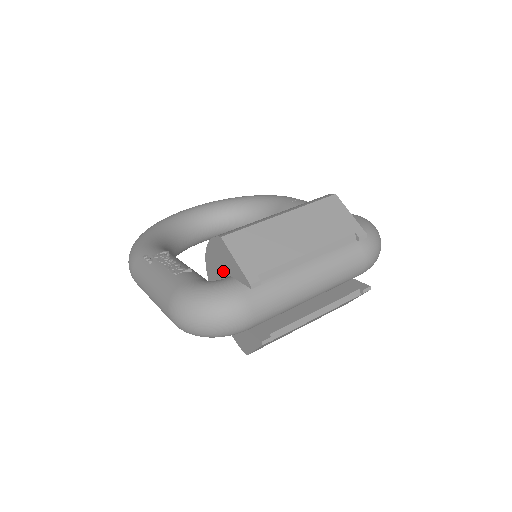
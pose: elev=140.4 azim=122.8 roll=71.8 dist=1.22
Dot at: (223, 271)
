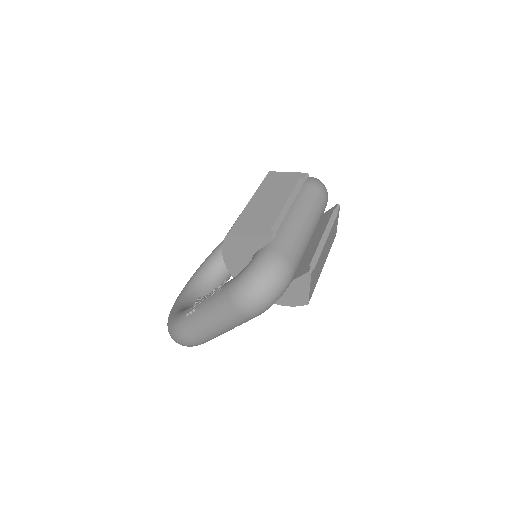
Dot at: (247, 259)
